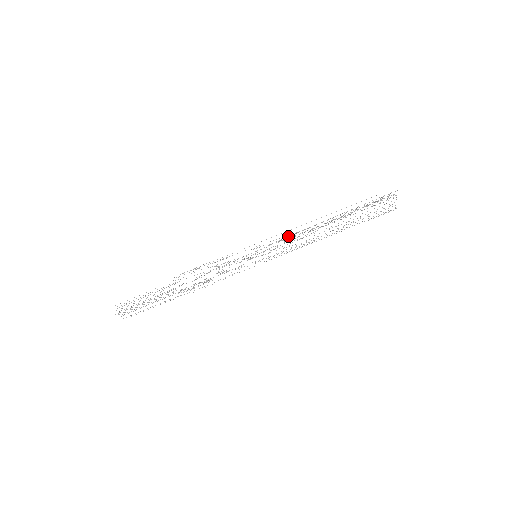
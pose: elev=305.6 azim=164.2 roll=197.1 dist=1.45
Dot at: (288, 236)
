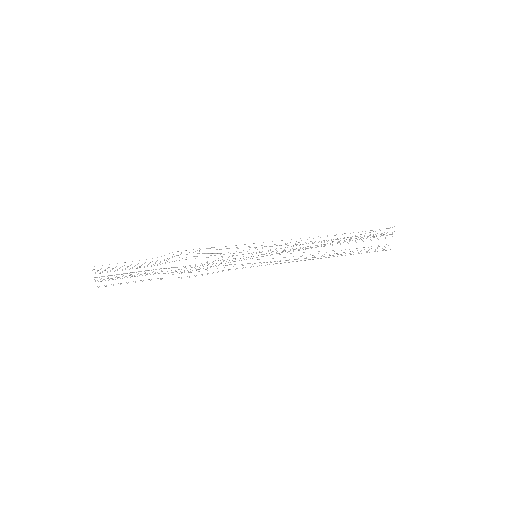
Dot at: occluded
